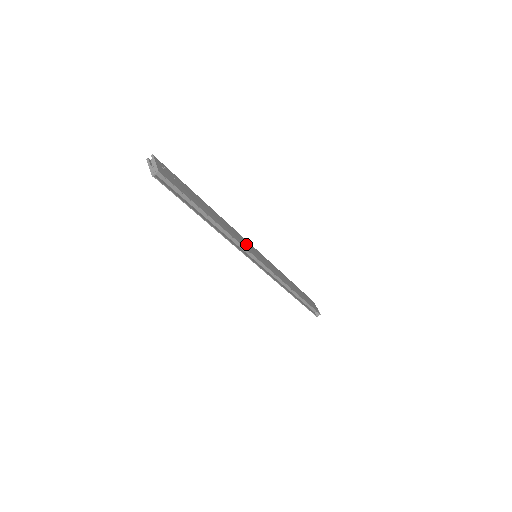
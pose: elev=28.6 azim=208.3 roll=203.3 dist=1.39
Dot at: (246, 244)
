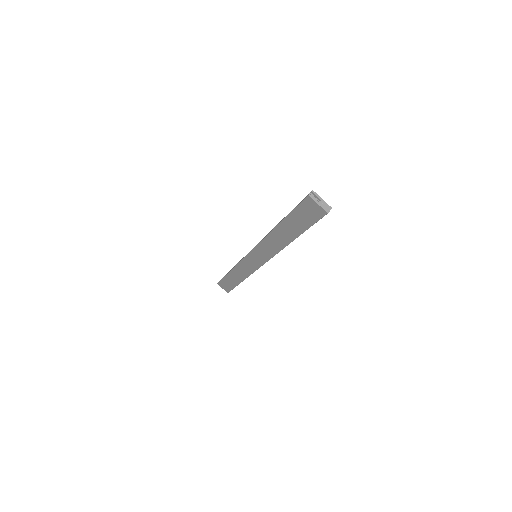
Dot at: occluded
